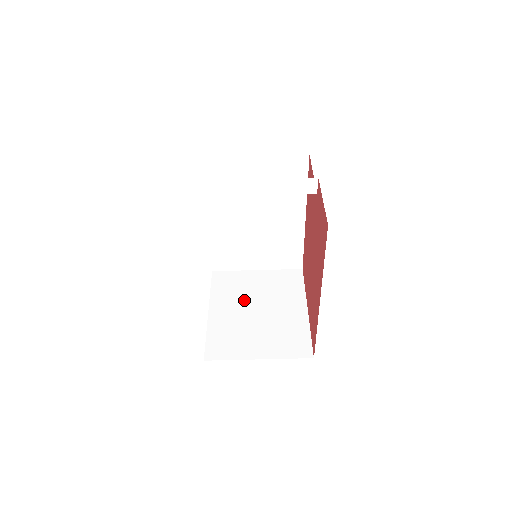
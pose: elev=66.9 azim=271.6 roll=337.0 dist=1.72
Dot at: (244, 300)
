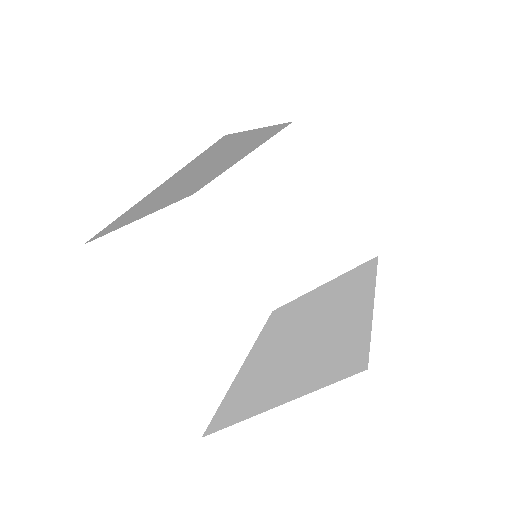
Dot at: (258, 218)
